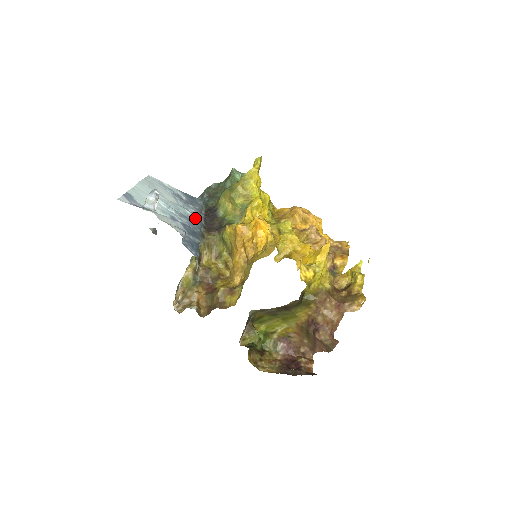
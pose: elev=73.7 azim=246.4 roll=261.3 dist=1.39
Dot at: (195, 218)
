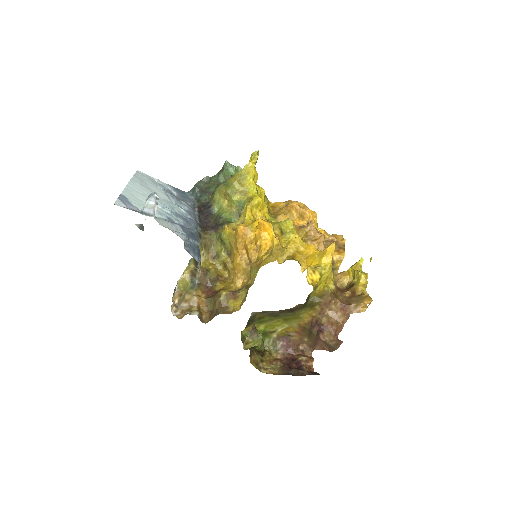
Dot at: (190, 217)
